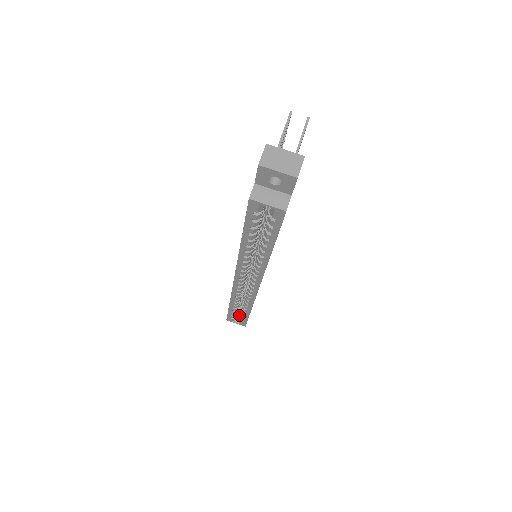
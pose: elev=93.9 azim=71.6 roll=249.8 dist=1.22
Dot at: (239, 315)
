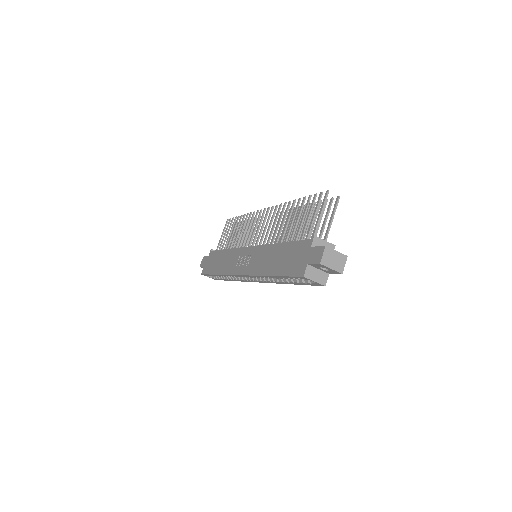
Dot at: occluded
